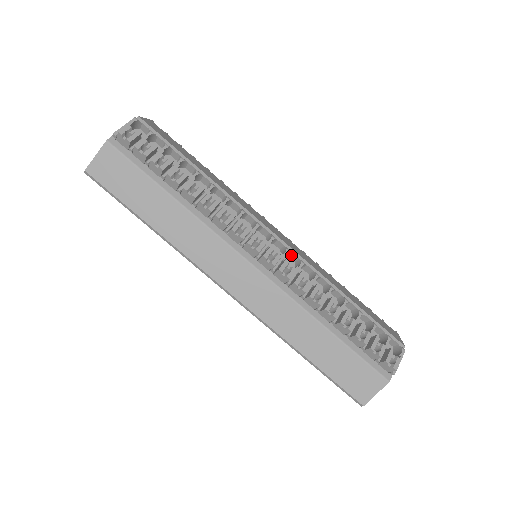
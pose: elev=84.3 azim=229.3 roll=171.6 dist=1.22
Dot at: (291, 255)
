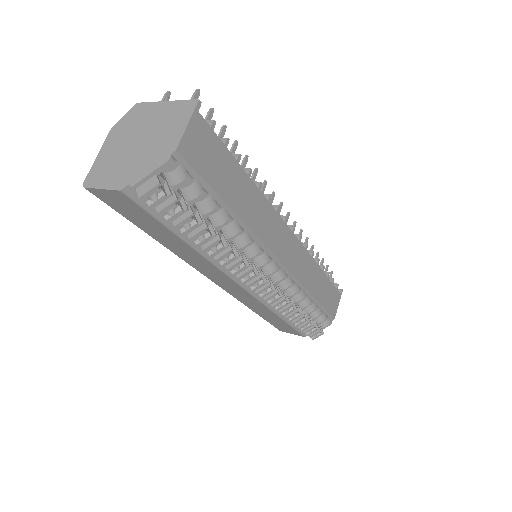
Dot at: occluded
